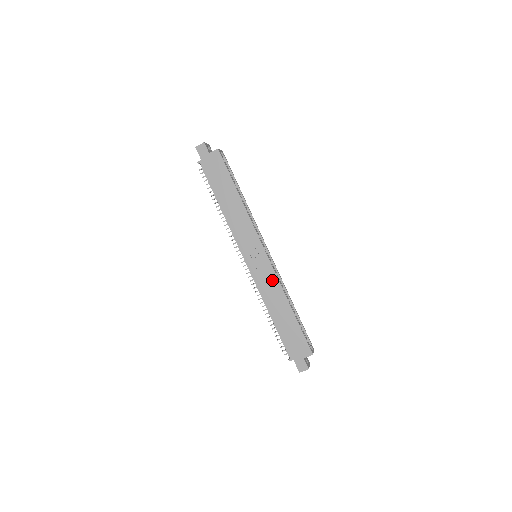
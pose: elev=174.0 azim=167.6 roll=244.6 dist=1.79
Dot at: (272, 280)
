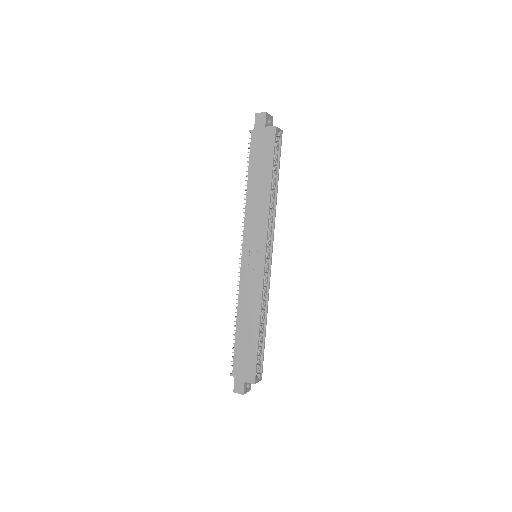
Dot at: (256, 289)
